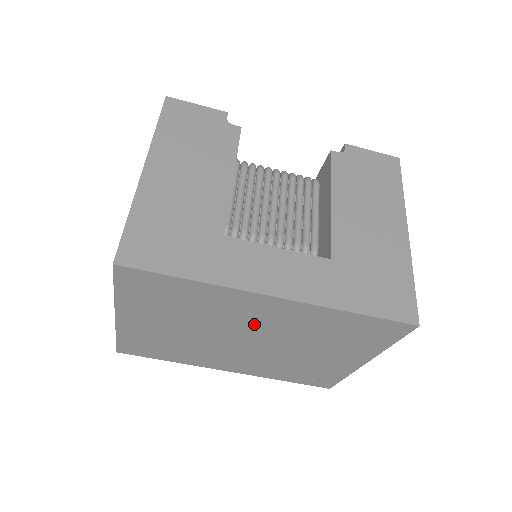
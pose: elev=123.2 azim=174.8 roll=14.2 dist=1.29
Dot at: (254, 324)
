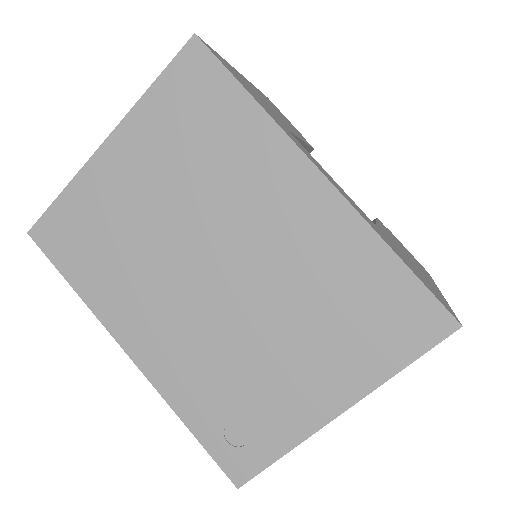
Dot at: (257, 231)
